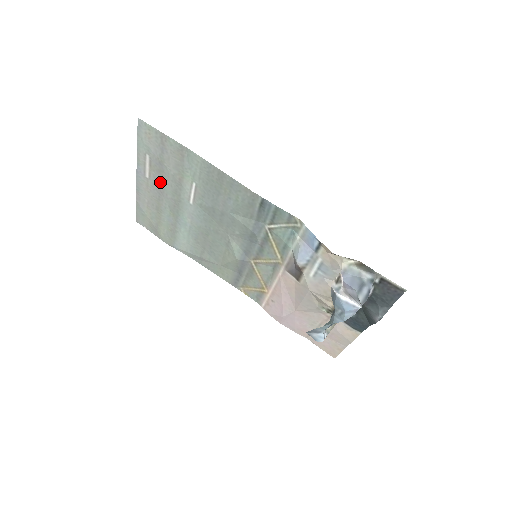
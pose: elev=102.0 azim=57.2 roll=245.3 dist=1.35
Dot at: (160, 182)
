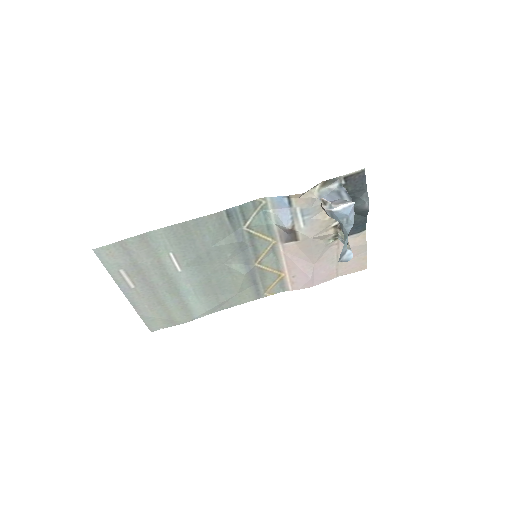
Dot at: (145, 280)
